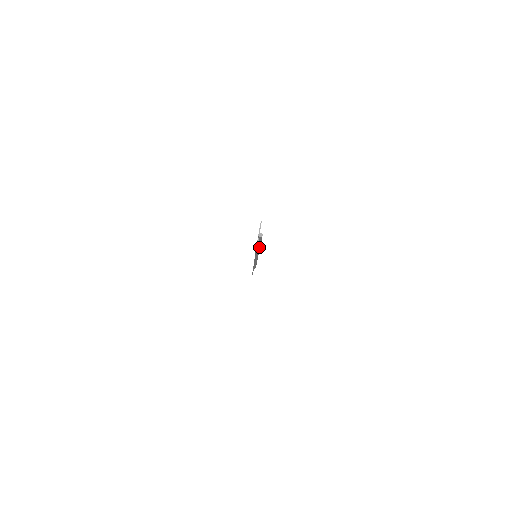
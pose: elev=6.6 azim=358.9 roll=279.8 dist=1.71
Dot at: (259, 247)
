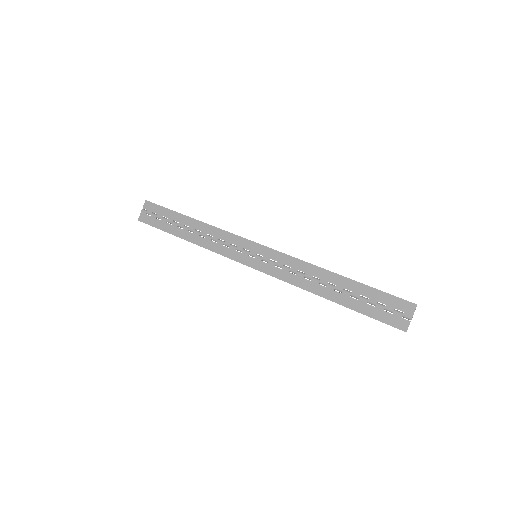
Dot at: (339, 291)
